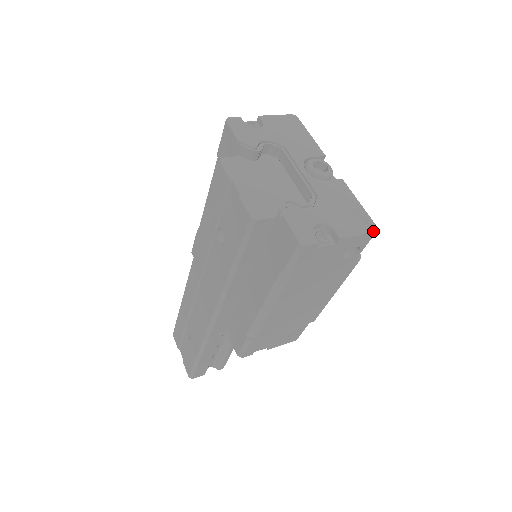
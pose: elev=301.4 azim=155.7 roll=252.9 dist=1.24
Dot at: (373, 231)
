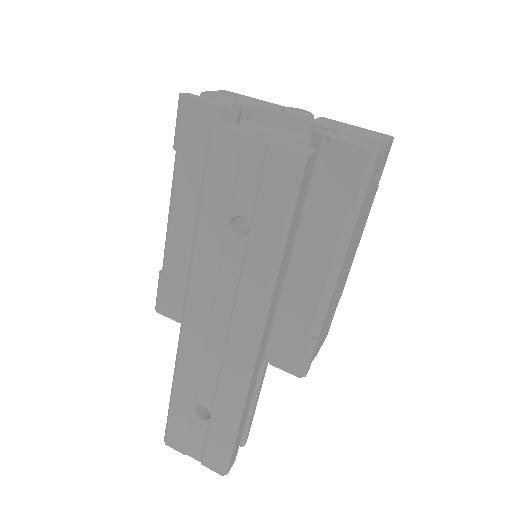
Dot at: (393, 138)
